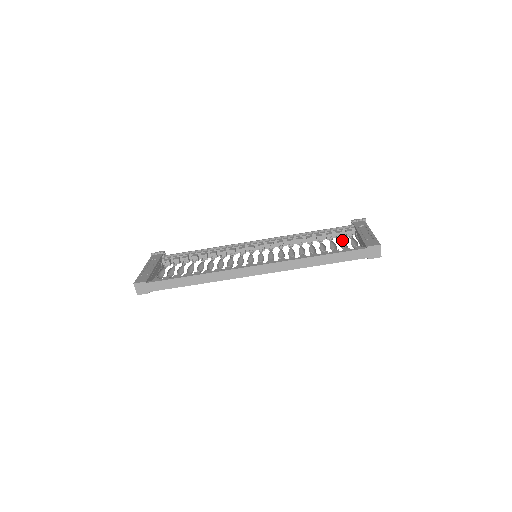
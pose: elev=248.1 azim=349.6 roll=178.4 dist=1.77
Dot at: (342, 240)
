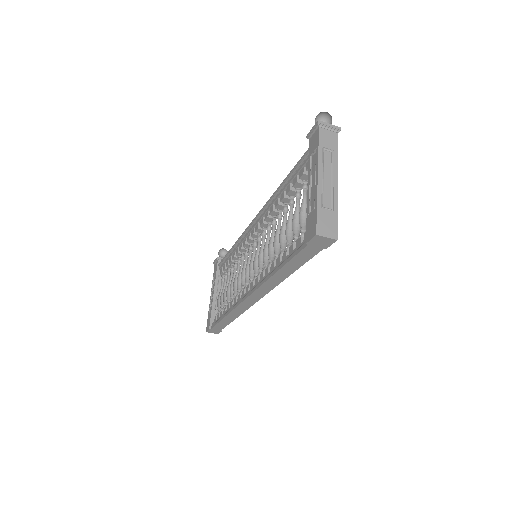
Dot at: (306, 195)
